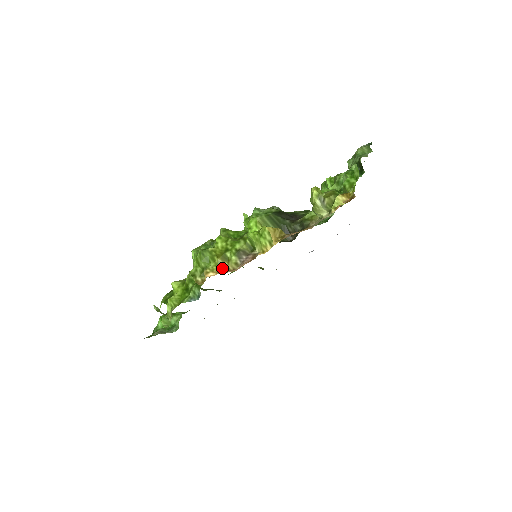
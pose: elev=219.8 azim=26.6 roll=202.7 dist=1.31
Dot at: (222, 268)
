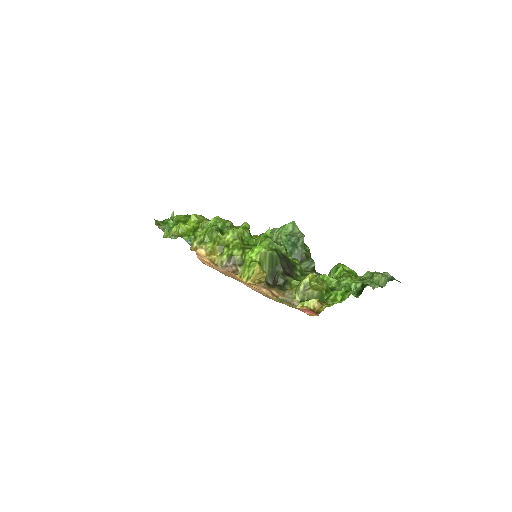
Dot at: (213, 254)
